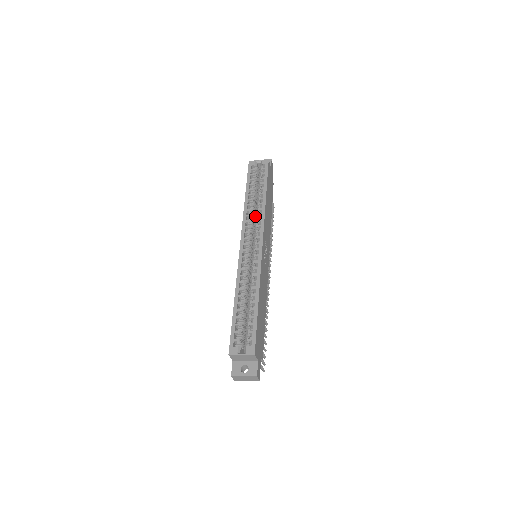
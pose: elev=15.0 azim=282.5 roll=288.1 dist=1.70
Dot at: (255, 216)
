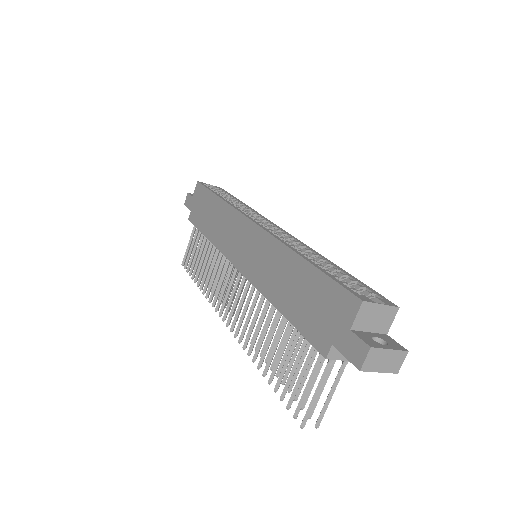
Dot at: occluded
